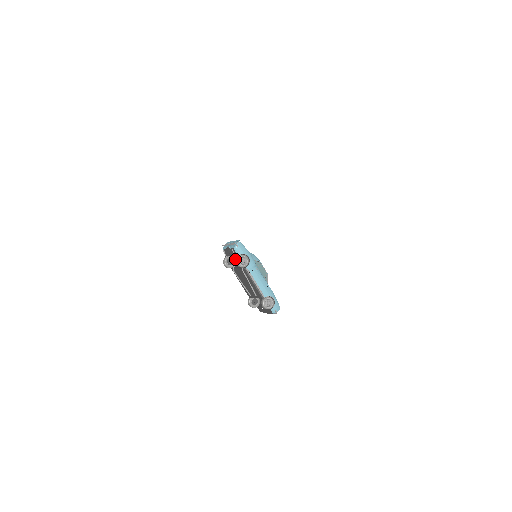
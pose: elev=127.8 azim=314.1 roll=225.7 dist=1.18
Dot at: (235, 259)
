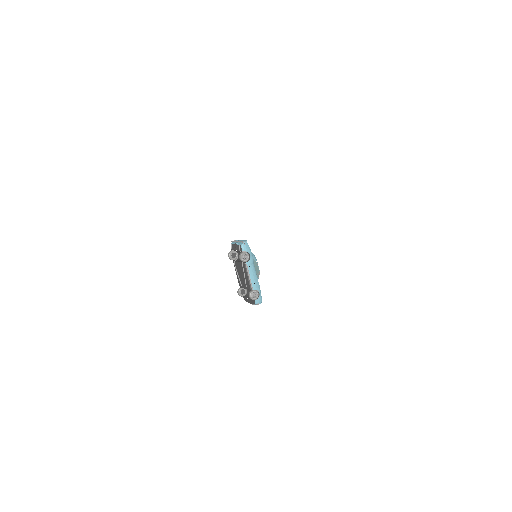
Dot at: (238, 254)
